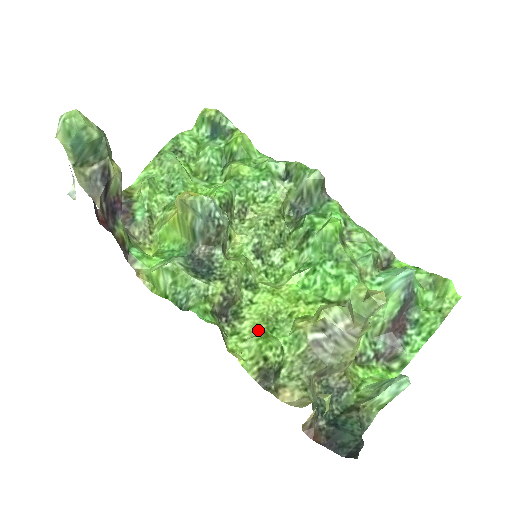
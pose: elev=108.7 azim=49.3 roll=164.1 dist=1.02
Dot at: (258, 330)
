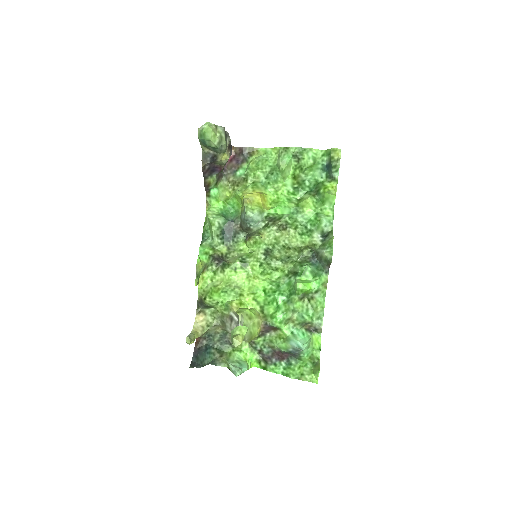
Dot at: (218, 285)
